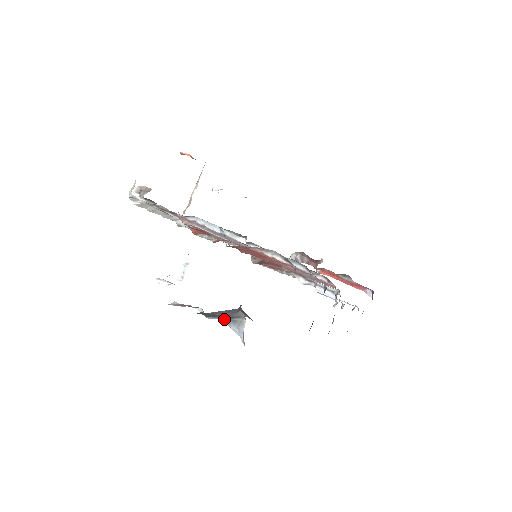
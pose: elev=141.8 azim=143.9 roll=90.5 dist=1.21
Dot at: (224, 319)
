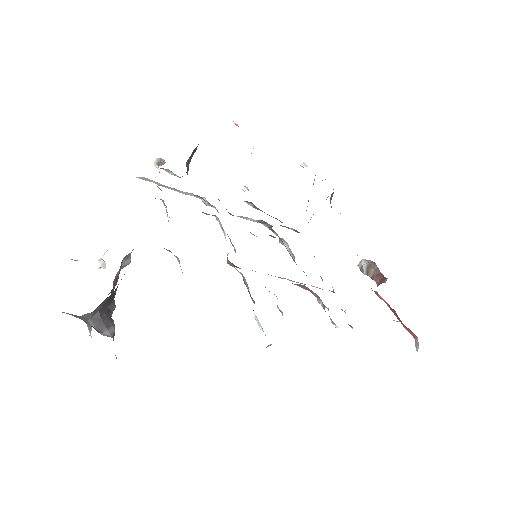
Dot at: occluded
